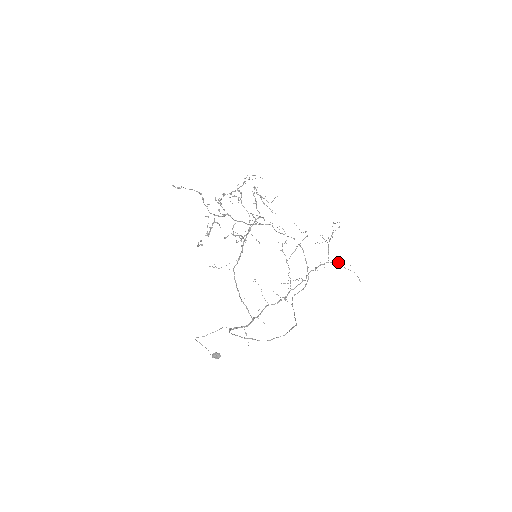
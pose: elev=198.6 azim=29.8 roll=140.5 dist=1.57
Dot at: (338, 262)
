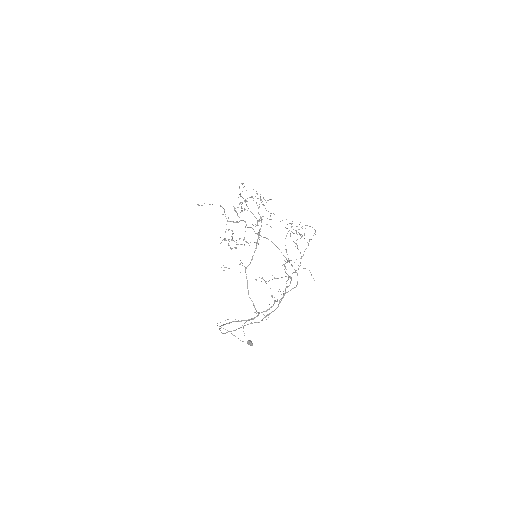
Dot at: occluded
